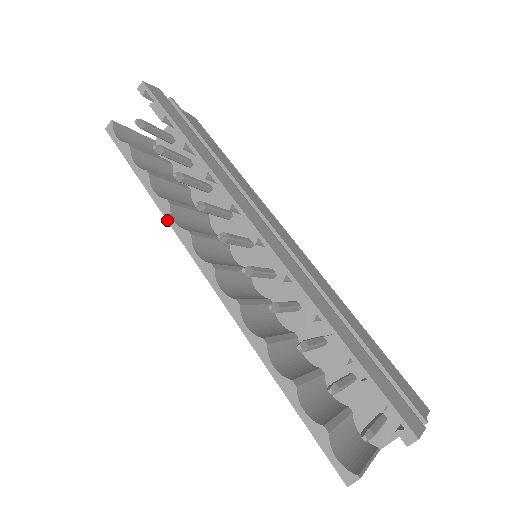
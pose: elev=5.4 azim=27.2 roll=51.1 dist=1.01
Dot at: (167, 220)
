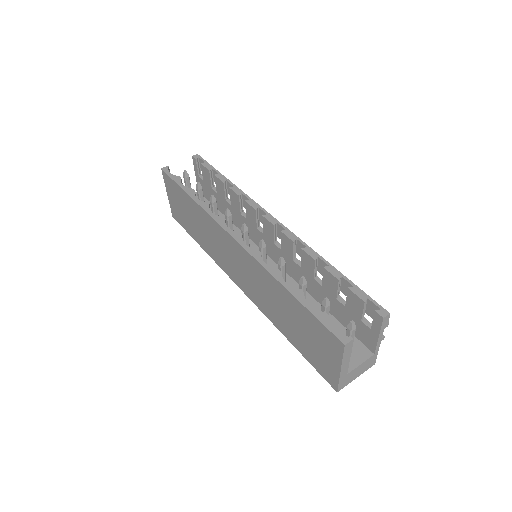
Dot at: (206, 211)
